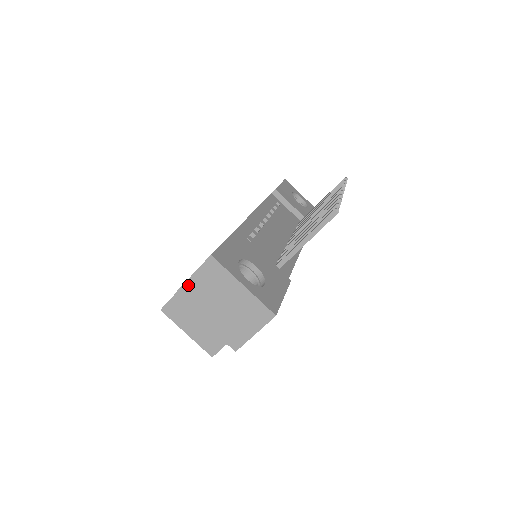
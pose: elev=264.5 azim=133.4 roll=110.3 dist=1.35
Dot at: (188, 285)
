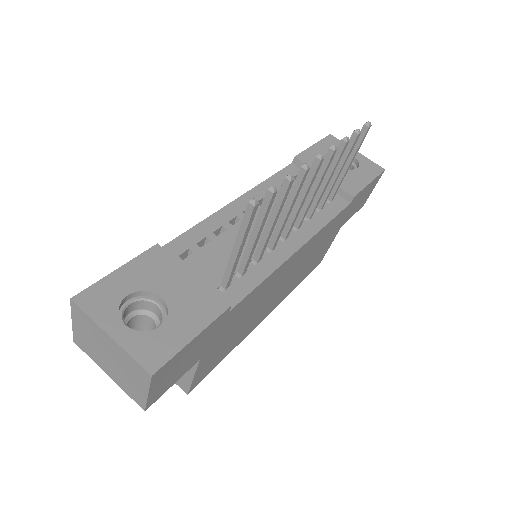
Dot at: (76, 332)
